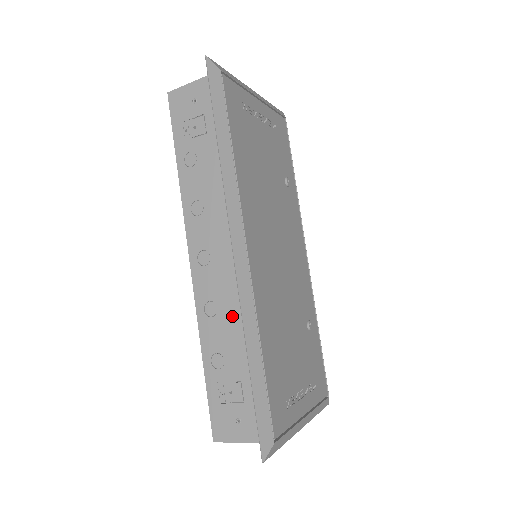
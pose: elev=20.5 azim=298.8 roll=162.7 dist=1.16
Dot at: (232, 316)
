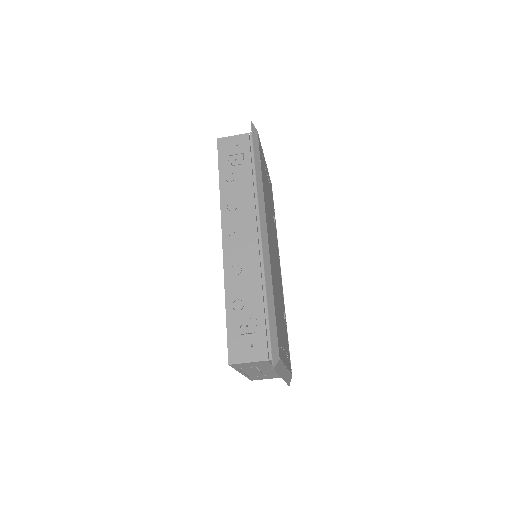
Dot at: (253, 274)
